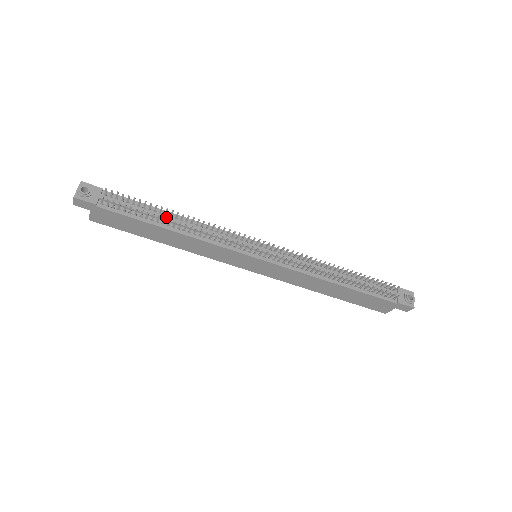
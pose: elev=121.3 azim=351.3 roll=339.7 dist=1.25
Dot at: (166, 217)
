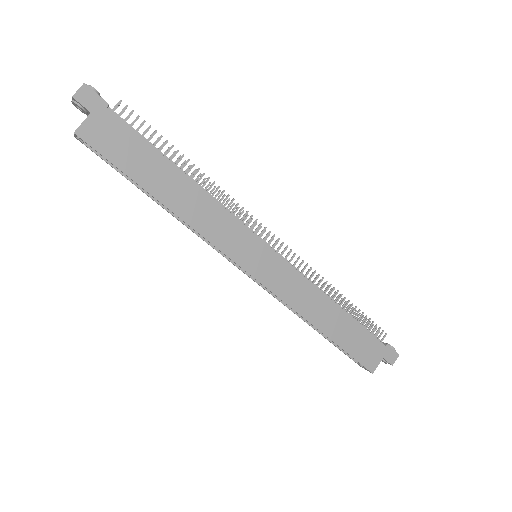
Dot at: (176, 165)
